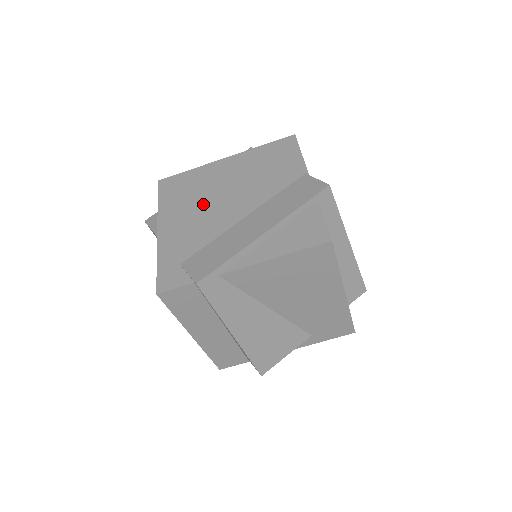
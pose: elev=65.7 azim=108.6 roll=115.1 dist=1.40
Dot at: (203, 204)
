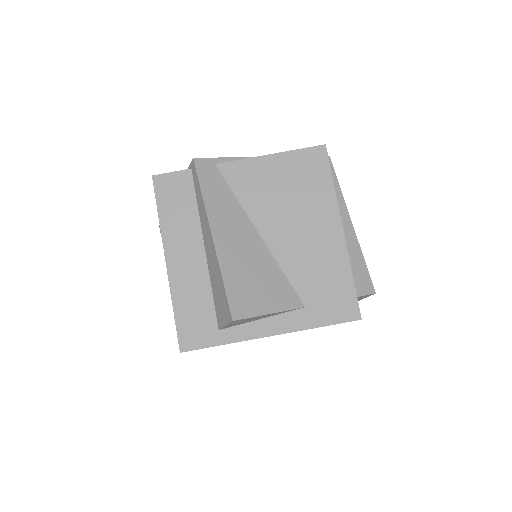
Dot at: occluded
